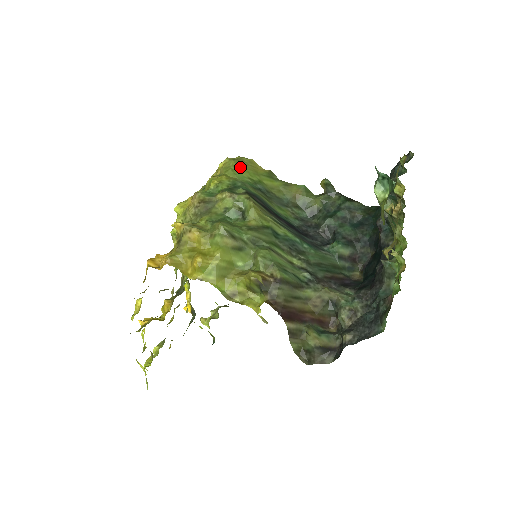
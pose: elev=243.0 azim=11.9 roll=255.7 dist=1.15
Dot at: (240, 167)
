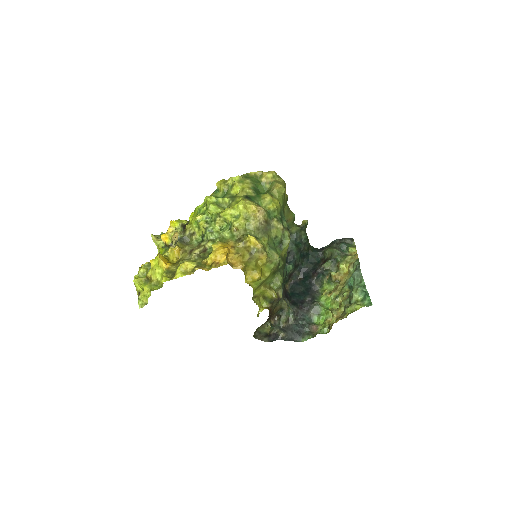
Dot at: occluded
